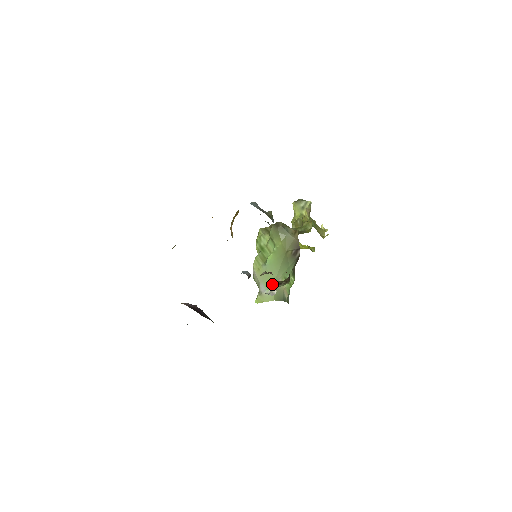
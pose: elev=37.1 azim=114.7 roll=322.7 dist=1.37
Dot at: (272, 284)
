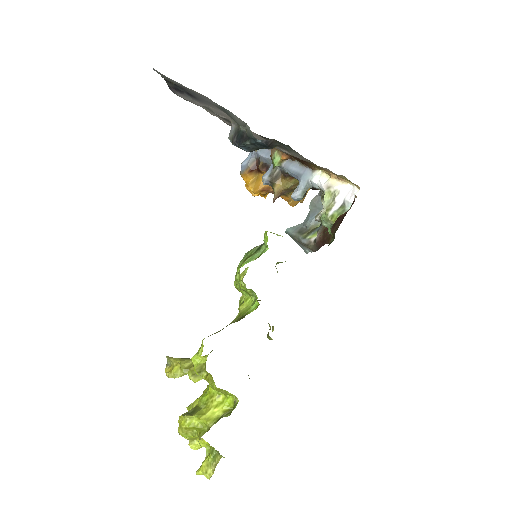
Dot at: occluded
